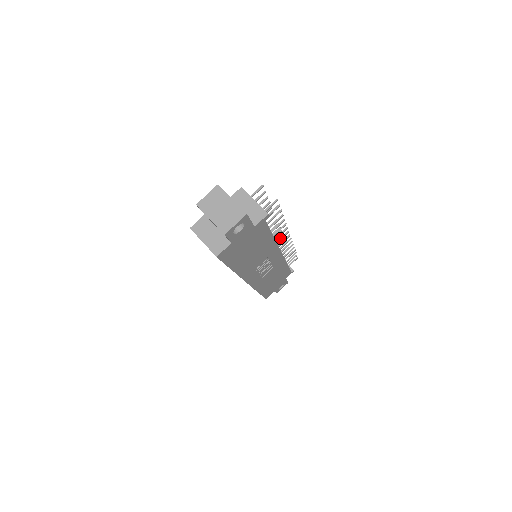
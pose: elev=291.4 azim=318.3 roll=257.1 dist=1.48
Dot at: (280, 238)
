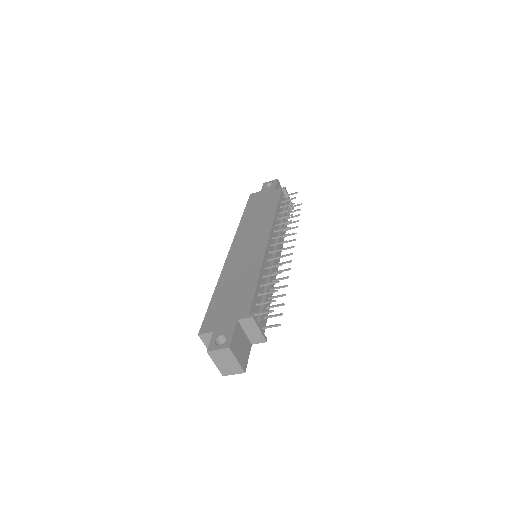
Dot at: occluded
